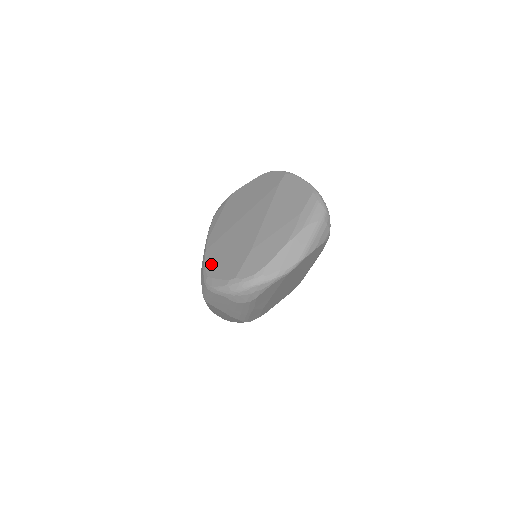
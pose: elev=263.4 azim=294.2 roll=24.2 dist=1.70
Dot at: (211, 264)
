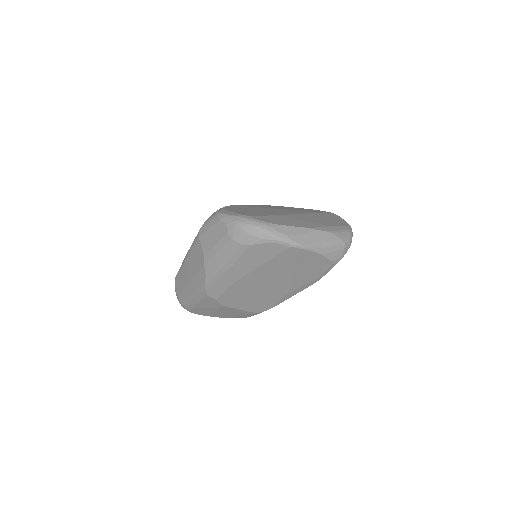
Dot at: (232, 208)
